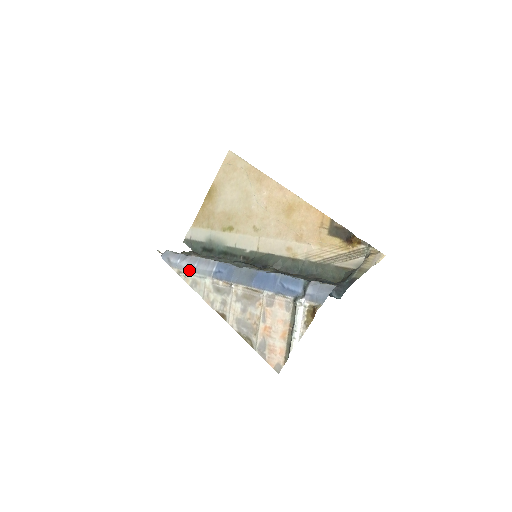
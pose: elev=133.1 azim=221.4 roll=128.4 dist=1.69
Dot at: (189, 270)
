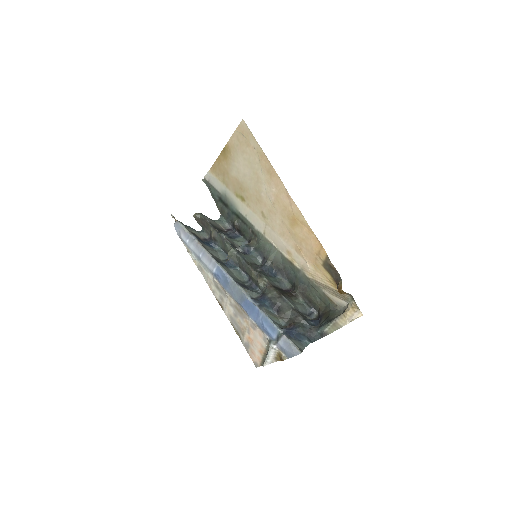
Dot at: (195, 256)
